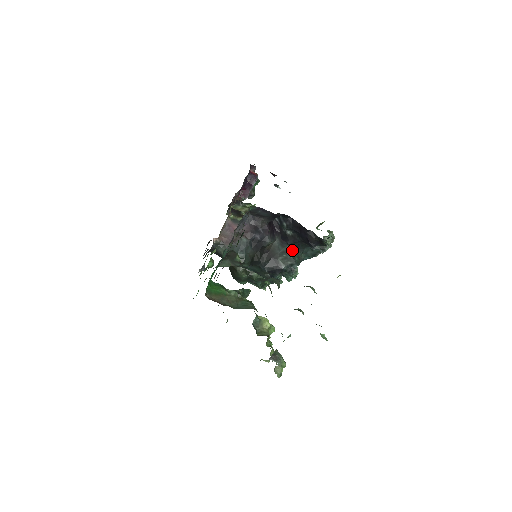
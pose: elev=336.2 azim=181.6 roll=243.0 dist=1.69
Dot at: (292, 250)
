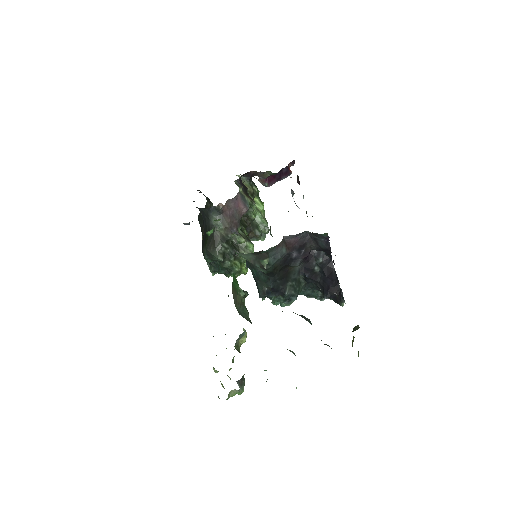
Dot at: (301, 282)
